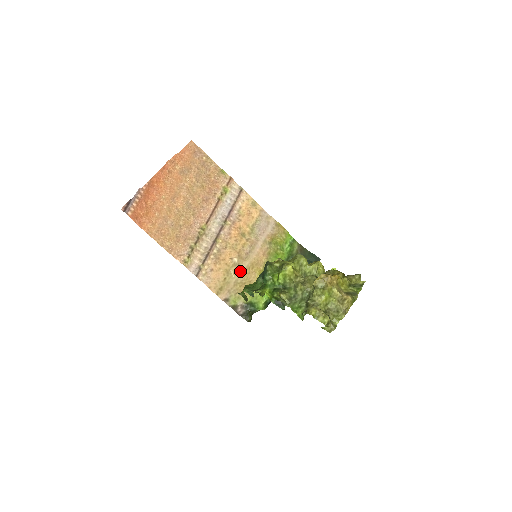
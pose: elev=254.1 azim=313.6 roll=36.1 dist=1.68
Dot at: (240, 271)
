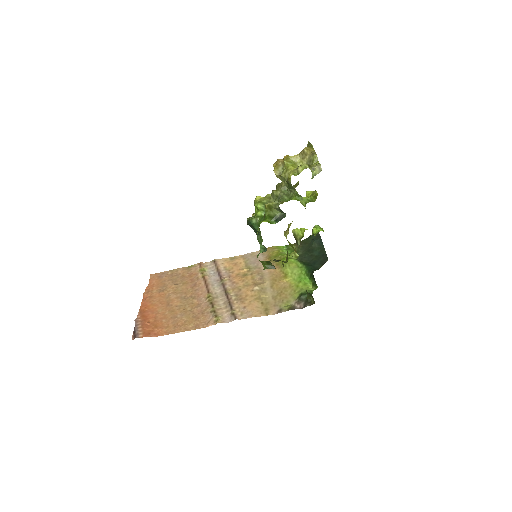
Dot at: (269, 290)
